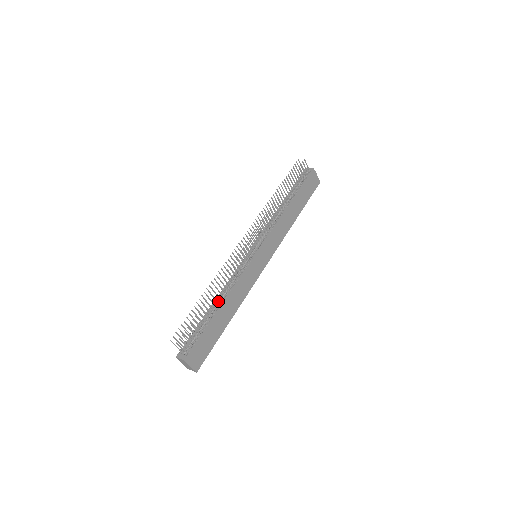
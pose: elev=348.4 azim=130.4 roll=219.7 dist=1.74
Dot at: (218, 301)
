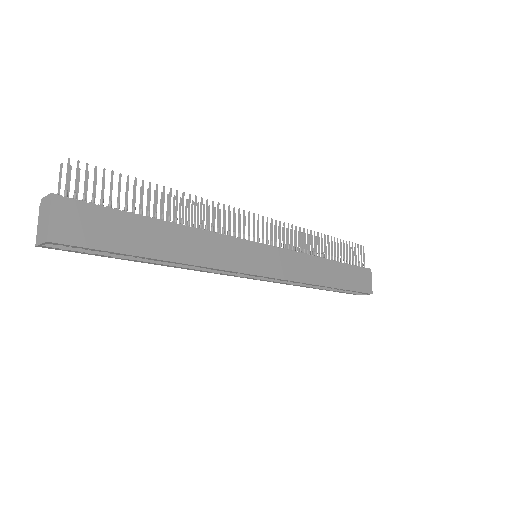
Dot at: occluded
